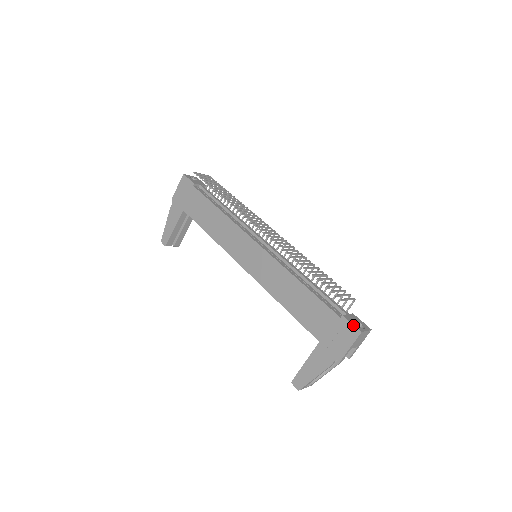
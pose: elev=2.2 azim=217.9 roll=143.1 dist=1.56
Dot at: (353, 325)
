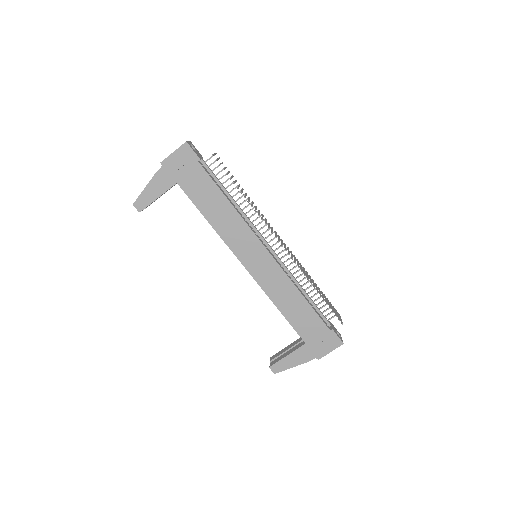
Dot at: (339, 338)
